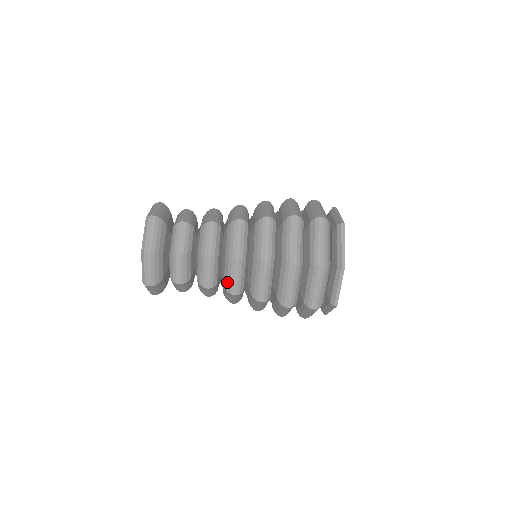
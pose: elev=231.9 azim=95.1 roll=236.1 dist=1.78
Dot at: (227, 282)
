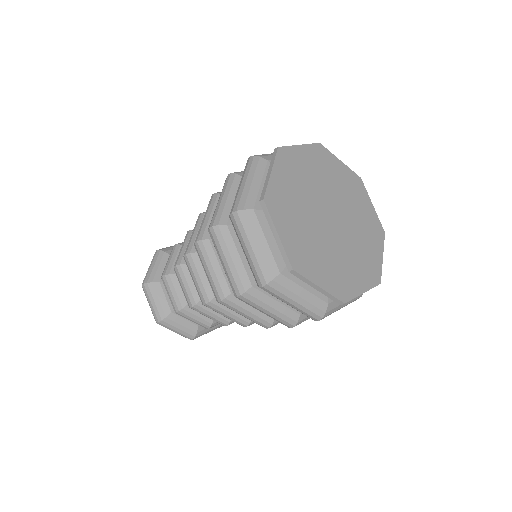
Dot at: occluded
